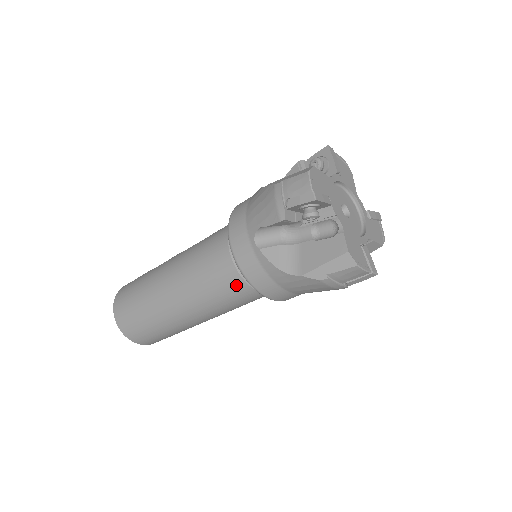
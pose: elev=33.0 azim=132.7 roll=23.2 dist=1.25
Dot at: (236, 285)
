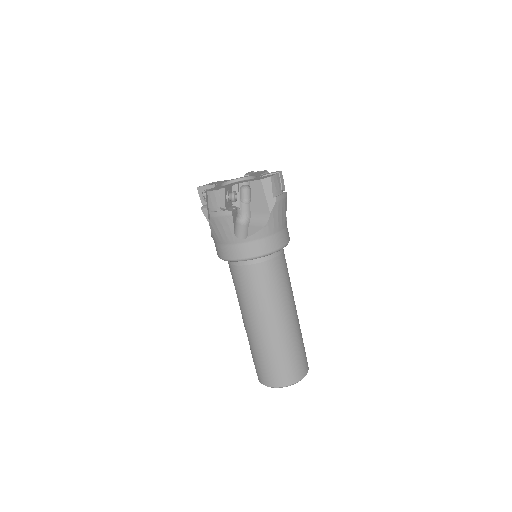
Dot at: (270, 268)
